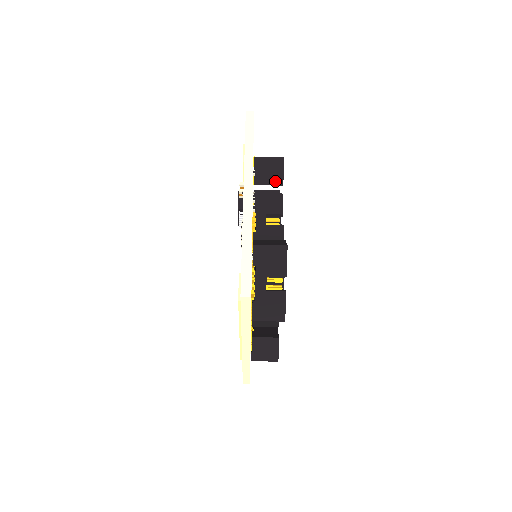
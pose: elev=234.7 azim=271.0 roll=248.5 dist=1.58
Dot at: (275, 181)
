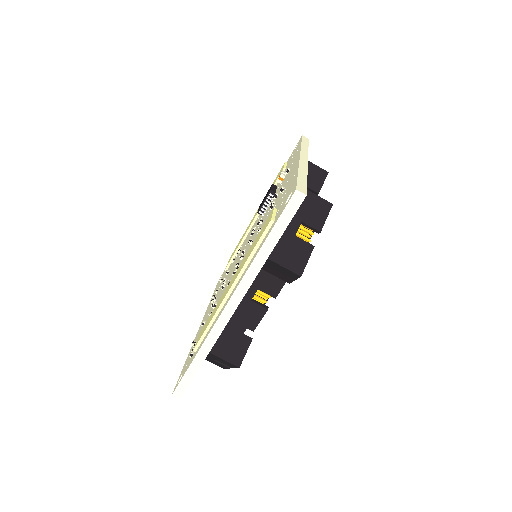
Dot at: (313, 186)
